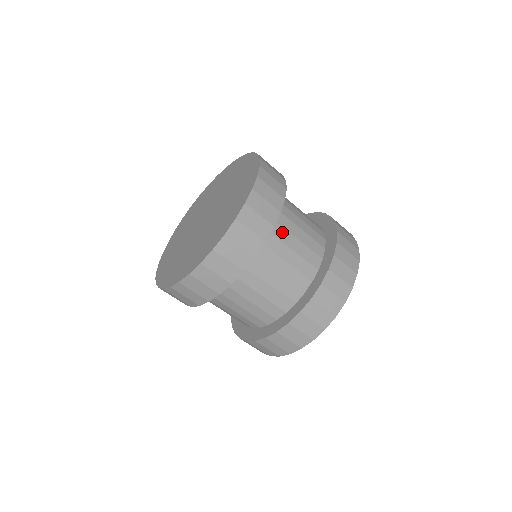
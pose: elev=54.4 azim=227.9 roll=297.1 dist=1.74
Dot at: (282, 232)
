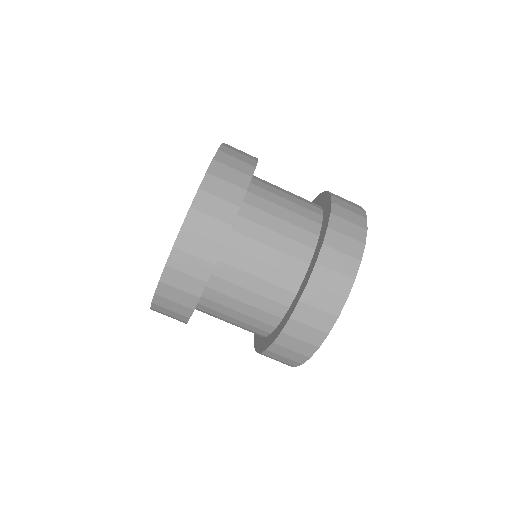
Dot at: (247, 243)
